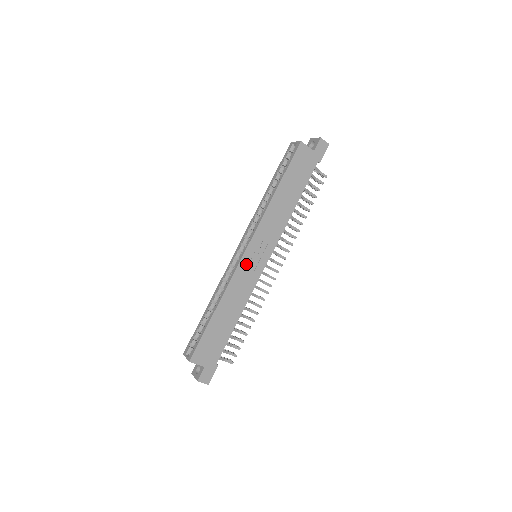
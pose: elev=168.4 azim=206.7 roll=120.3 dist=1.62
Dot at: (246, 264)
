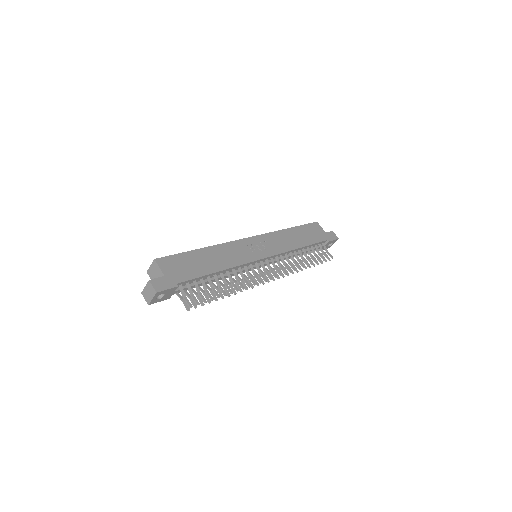
Dot at: (247, 244)
